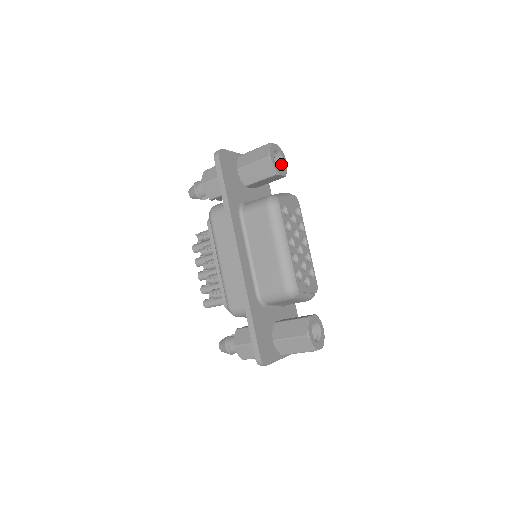
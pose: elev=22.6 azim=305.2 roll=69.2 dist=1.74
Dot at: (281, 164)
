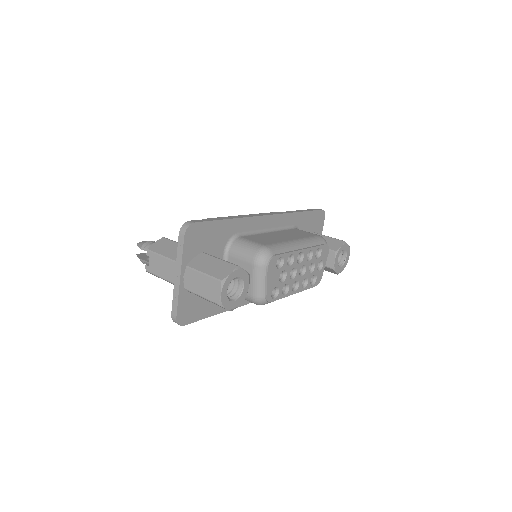
Dot at: occluded
